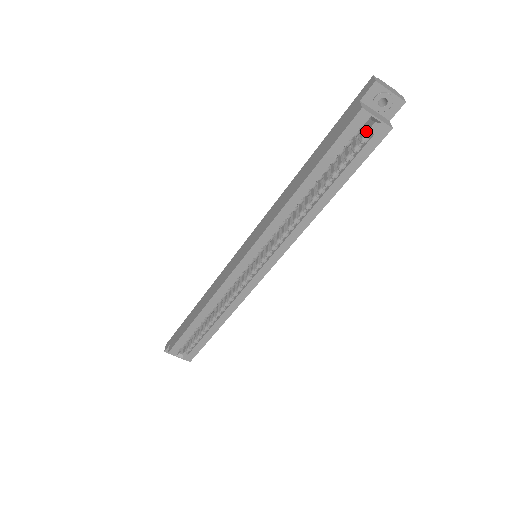
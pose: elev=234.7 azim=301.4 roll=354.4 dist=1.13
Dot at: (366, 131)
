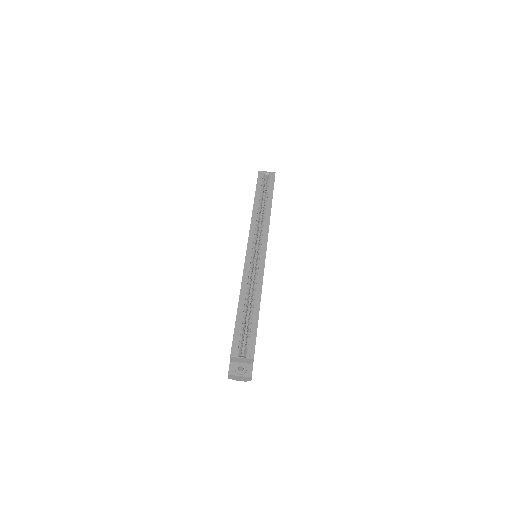
Dot at: (267, 181)
